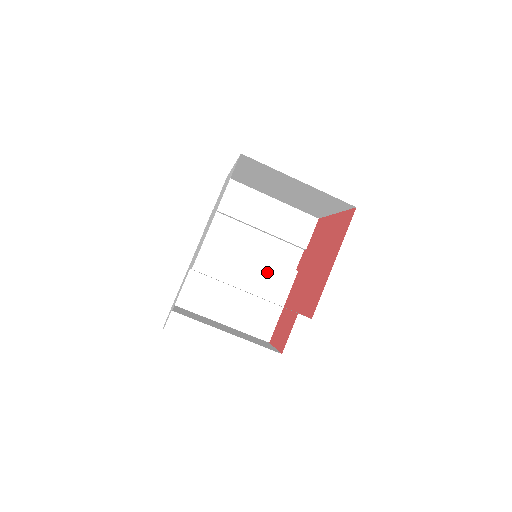
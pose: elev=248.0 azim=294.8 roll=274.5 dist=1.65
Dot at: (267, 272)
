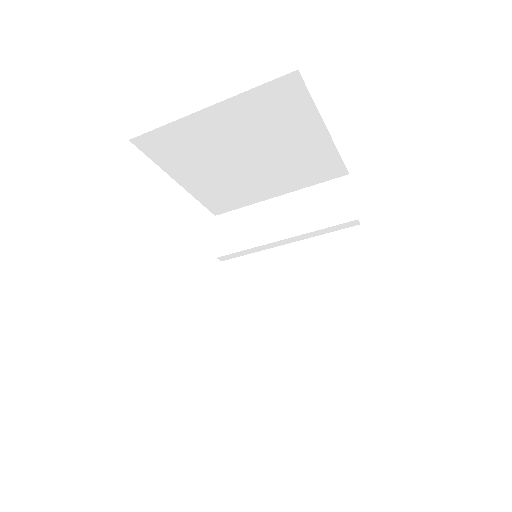
Dot at: (319, 282)
